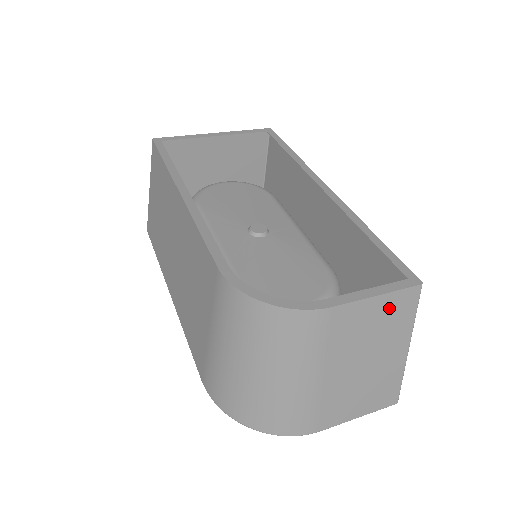
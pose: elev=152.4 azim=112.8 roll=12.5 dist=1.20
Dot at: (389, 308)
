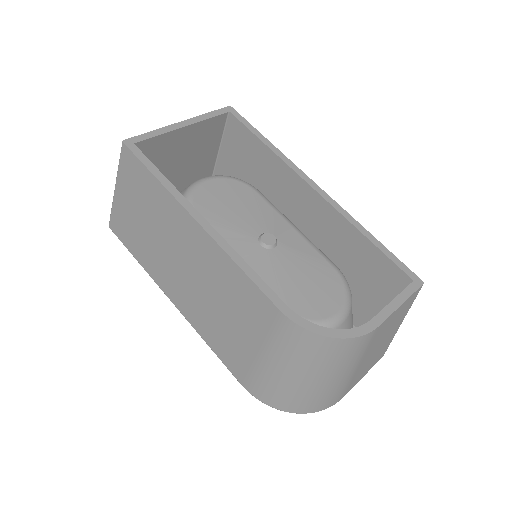
Dot at: (403, 307)
